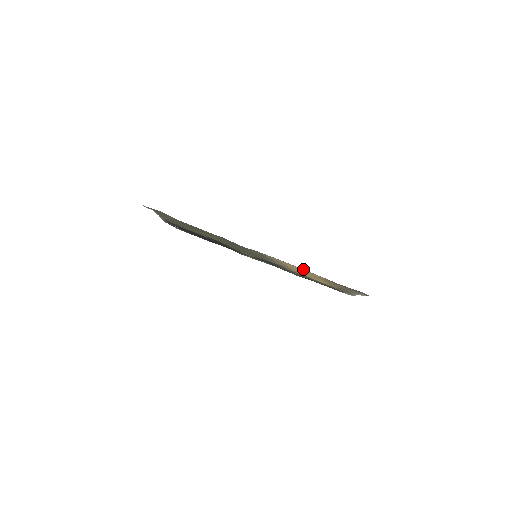
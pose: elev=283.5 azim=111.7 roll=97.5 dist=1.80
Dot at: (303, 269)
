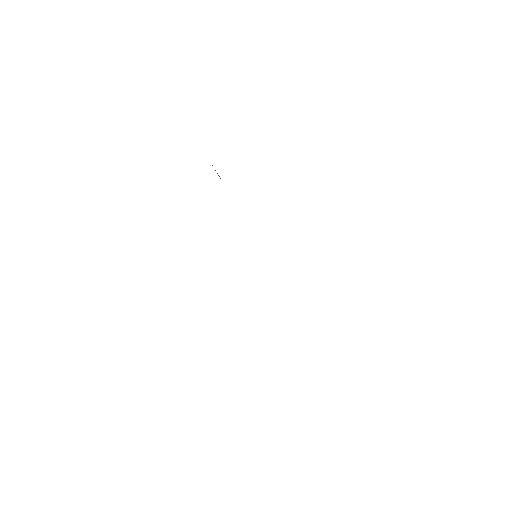
Dot at: occluded
